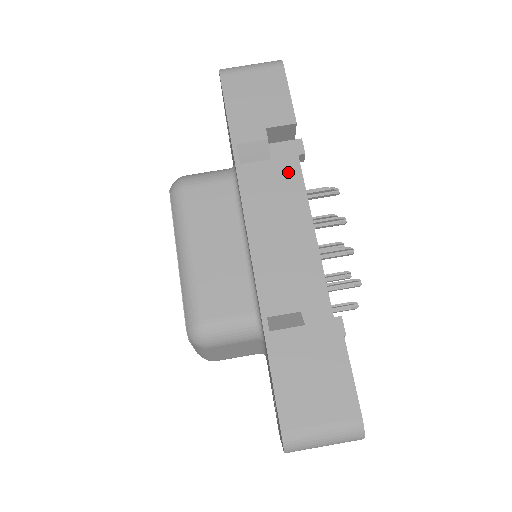
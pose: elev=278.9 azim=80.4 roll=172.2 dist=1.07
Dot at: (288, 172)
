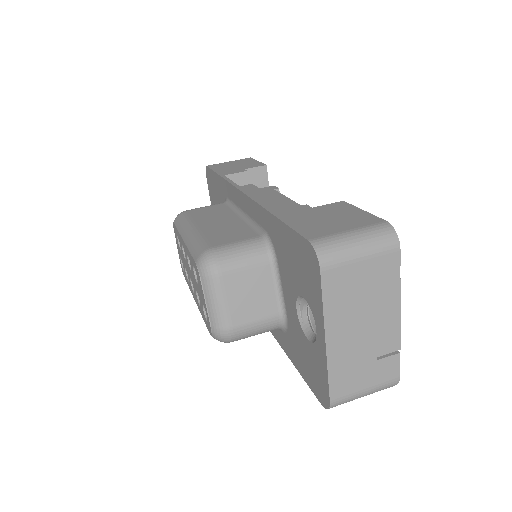
Dot at: occluded
